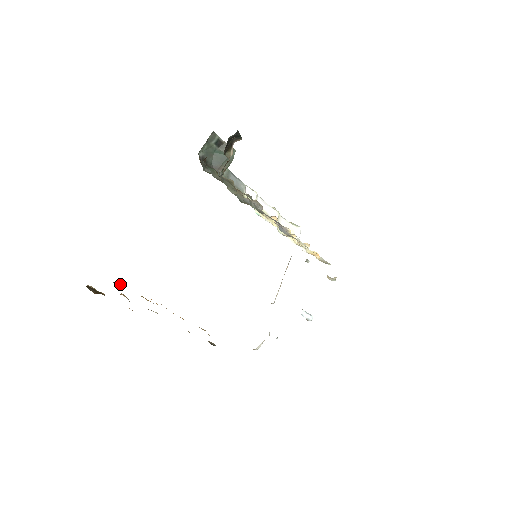
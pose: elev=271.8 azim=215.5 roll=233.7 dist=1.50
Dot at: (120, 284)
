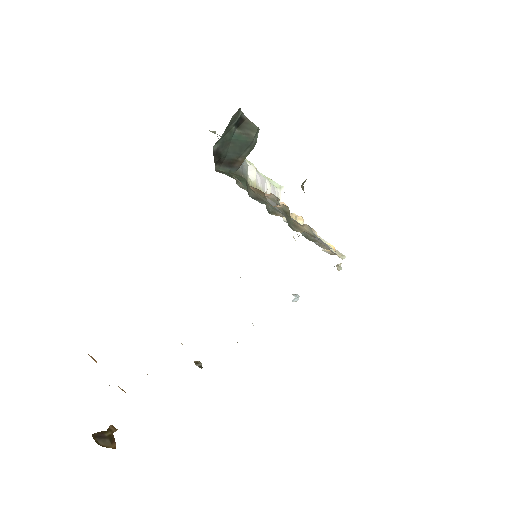
Dot at: occluded
